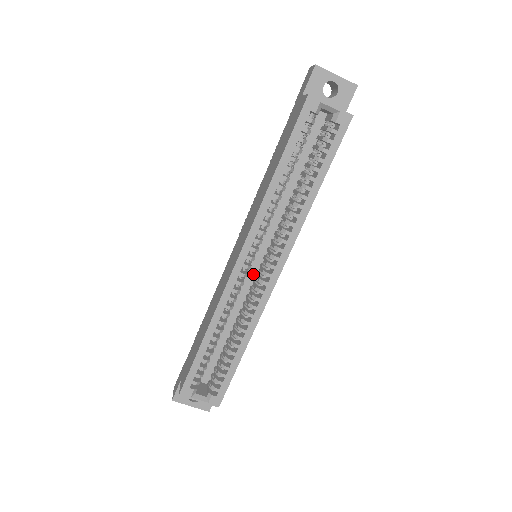
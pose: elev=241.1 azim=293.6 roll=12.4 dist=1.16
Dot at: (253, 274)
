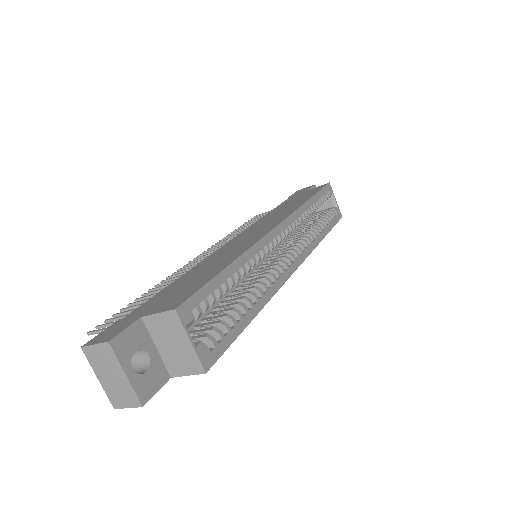
Dot at: (256, 264)
